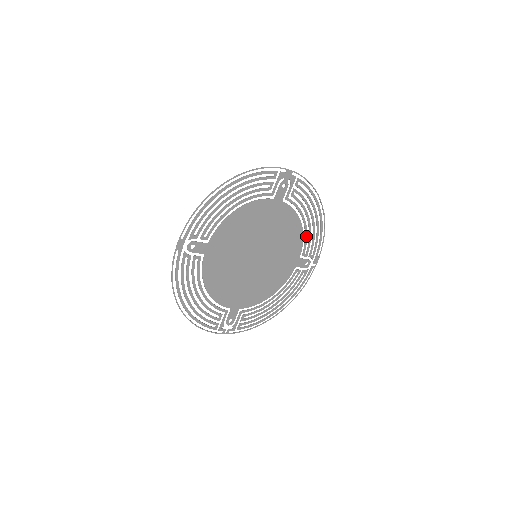
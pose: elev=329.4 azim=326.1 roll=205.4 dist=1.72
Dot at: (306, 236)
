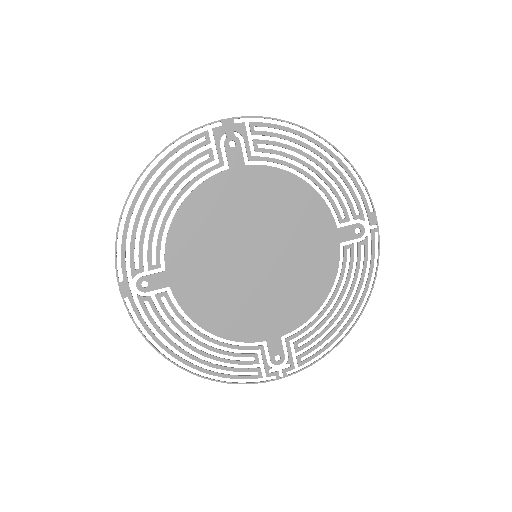
Dot at: (326, 193)
